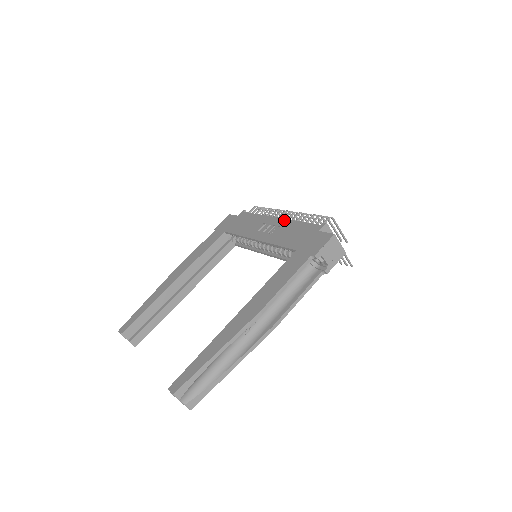
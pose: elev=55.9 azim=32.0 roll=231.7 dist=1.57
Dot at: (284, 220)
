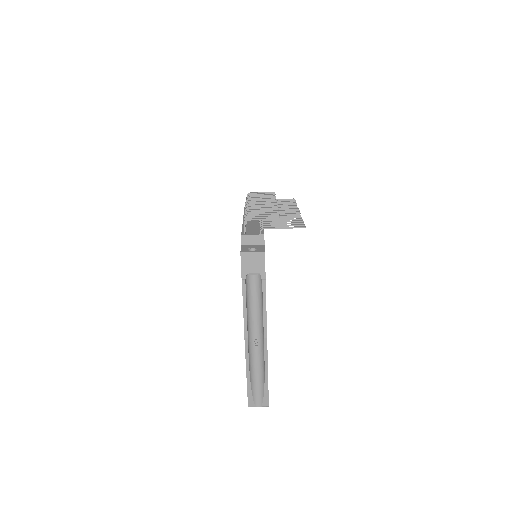
Dot at: occluded
